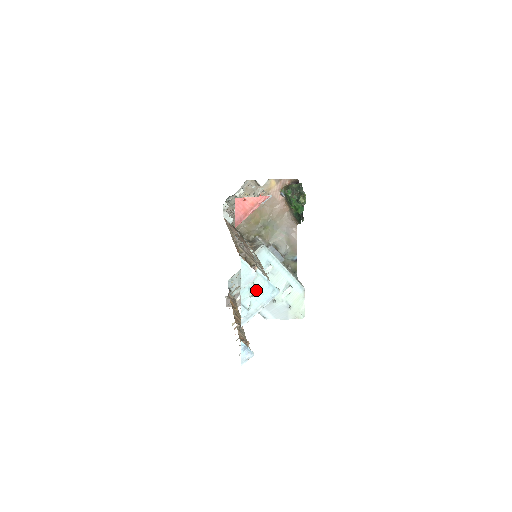
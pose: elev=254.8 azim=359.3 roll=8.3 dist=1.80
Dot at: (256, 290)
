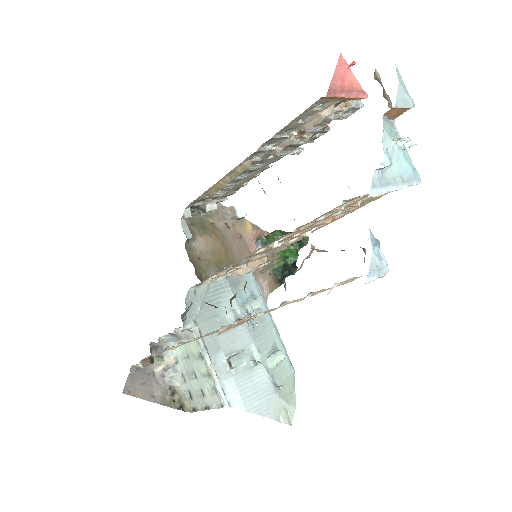
Dot at: (397, 144)
